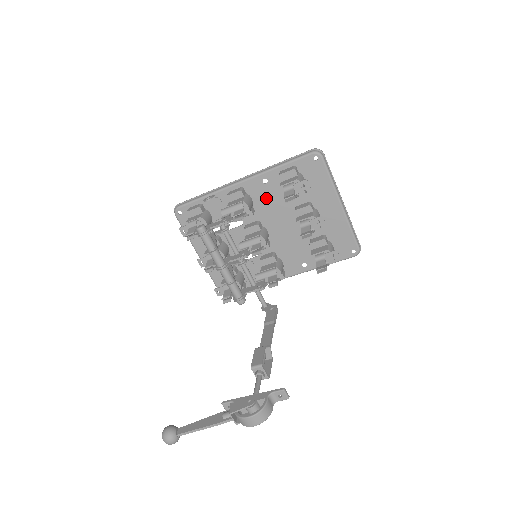
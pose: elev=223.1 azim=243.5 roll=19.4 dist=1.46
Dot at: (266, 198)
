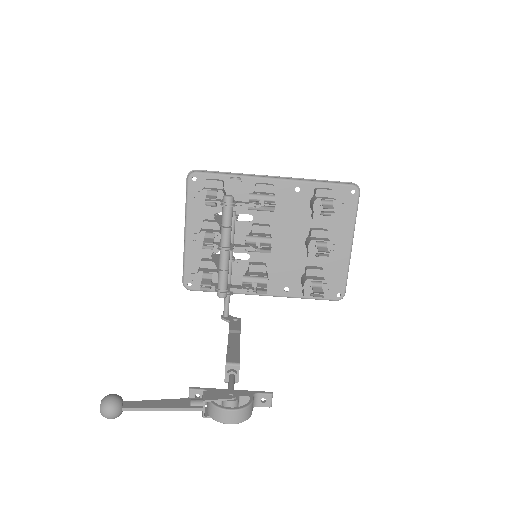
Dot at: (289, 206)
